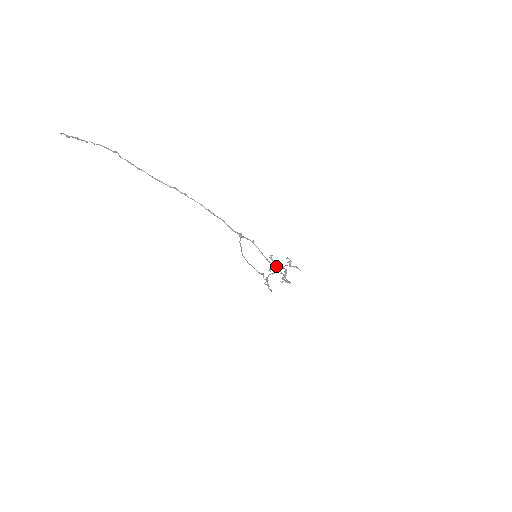
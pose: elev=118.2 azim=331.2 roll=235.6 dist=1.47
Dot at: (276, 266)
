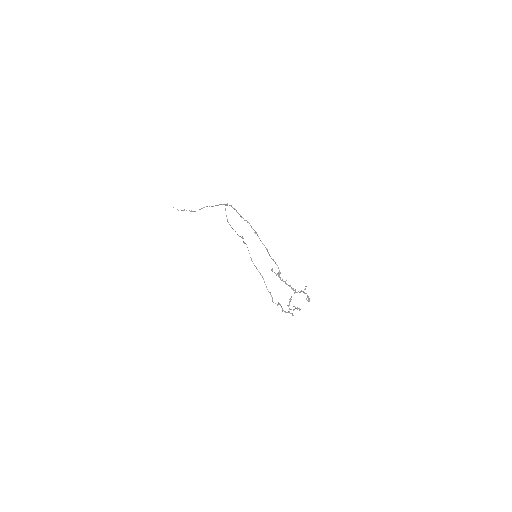
Dot at: occluded
